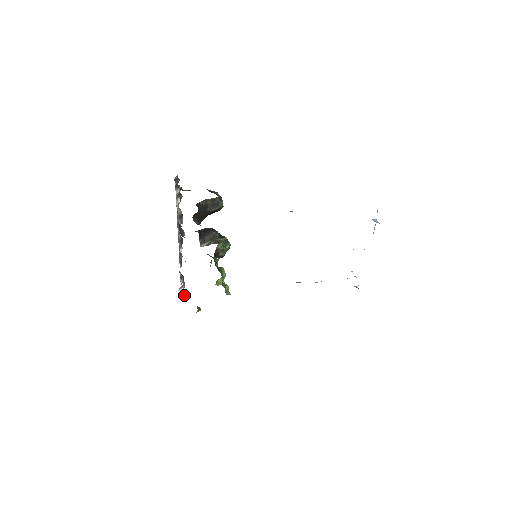
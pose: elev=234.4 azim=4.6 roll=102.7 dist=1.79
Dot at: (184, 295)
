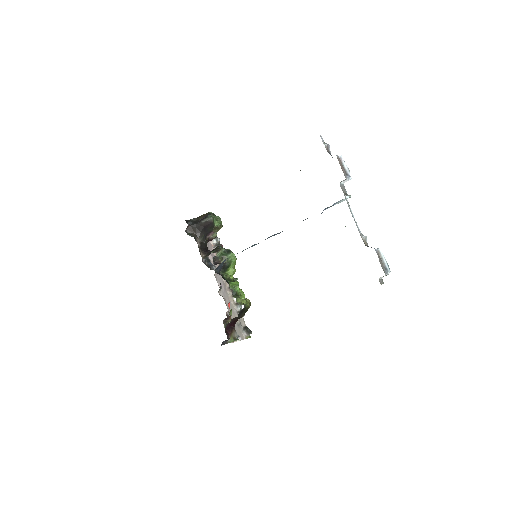
Dot at: occluded
